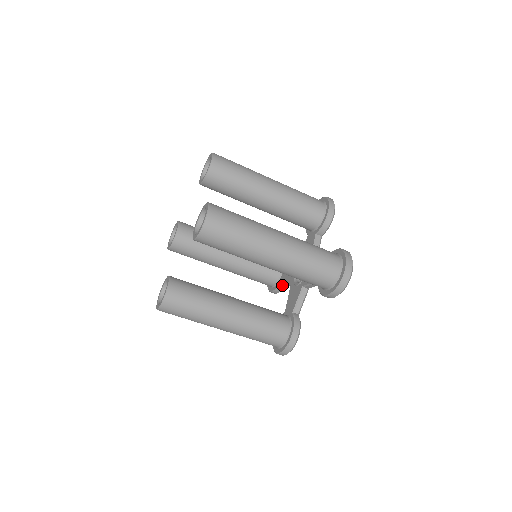
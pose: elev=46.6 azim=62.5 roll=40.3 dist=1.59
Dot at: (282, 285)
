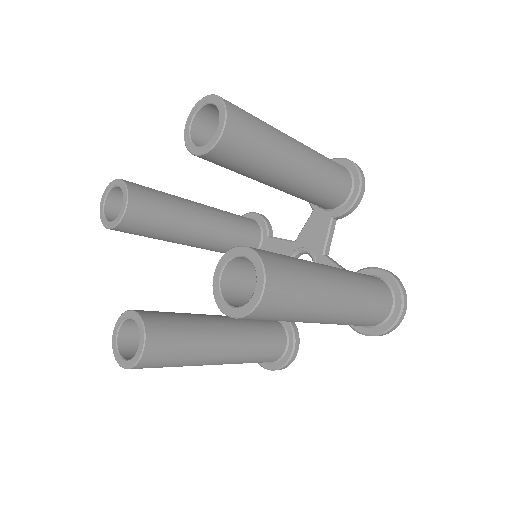
Dot at: occluded
